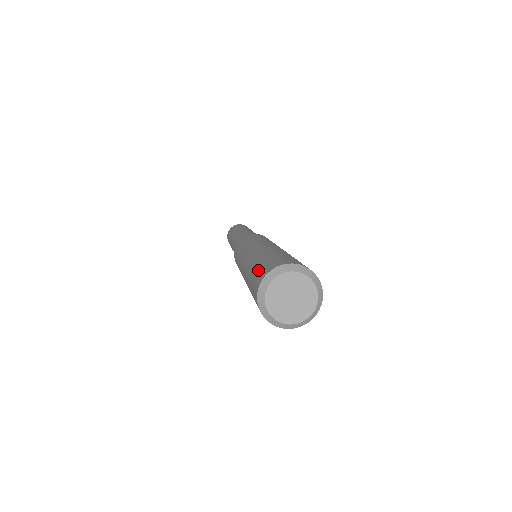
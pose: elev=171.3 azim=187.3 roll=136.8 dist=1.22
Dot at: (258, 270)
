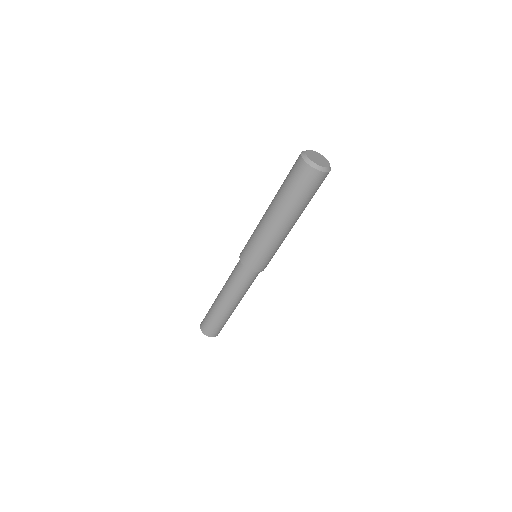
Dot at: occluded
